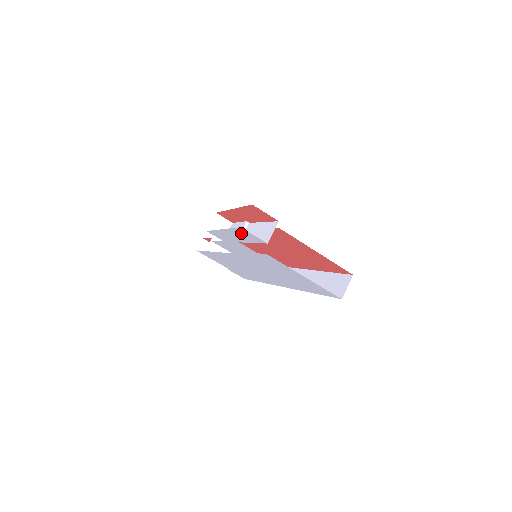
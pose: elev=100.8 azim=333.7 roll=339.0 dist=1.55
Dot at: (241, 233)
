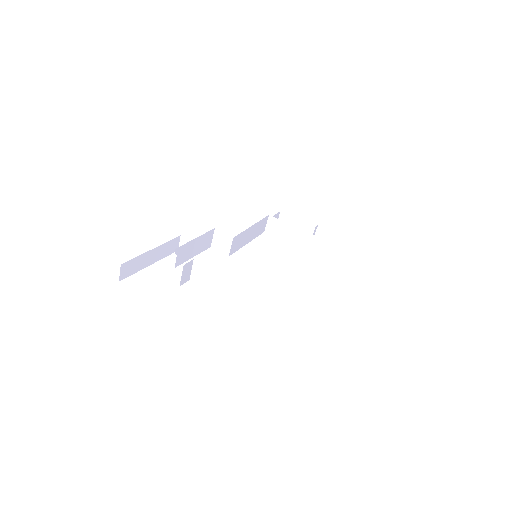
Dot at: occluded
